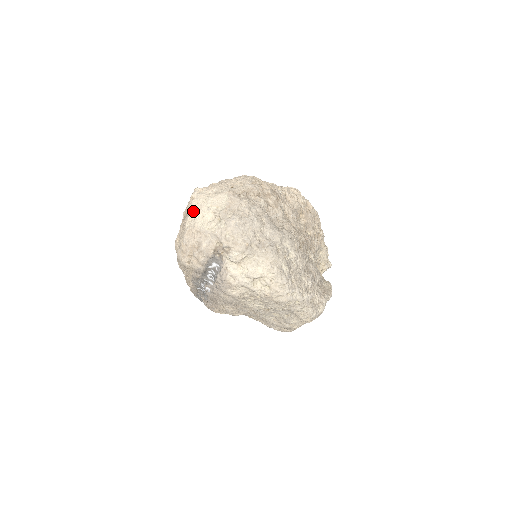
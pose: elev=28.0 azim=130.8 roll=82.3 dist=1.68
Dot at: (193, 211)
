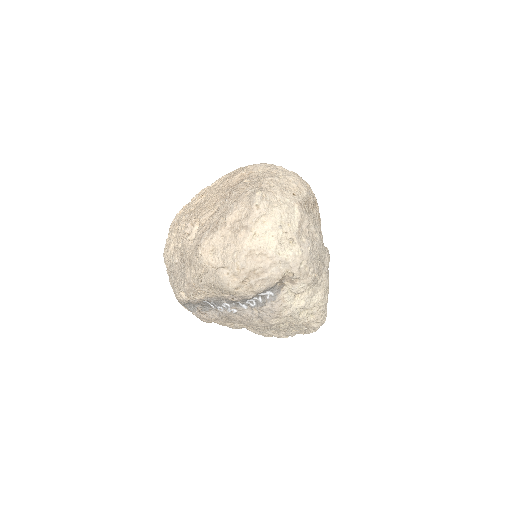
Dot at: (259, 226)
